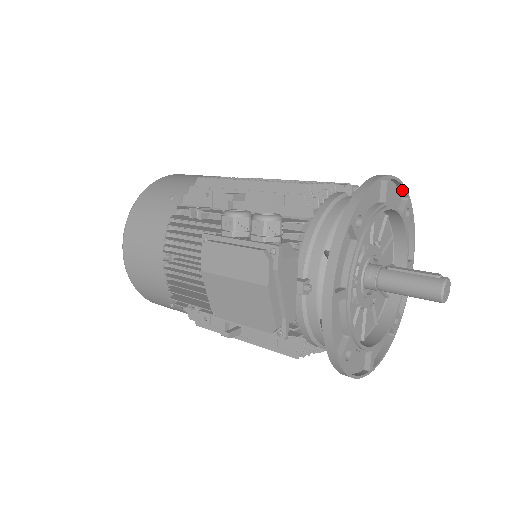
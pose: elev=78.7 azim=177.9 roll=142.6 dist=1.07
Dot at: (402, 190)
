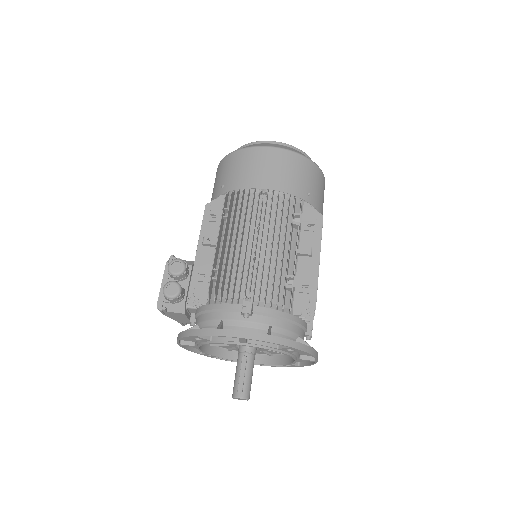
Dot at: (281, 342)
